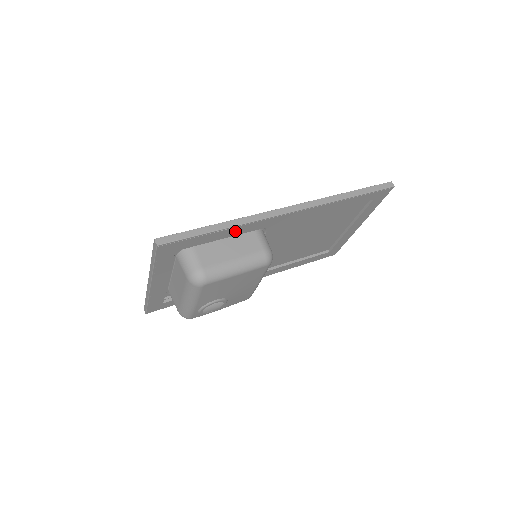
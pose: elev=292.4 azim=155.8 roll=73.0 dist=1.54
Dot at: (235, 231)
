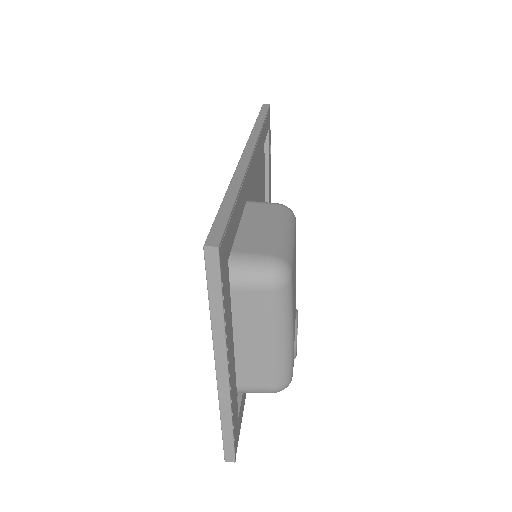
Dot at: (242, 197)
